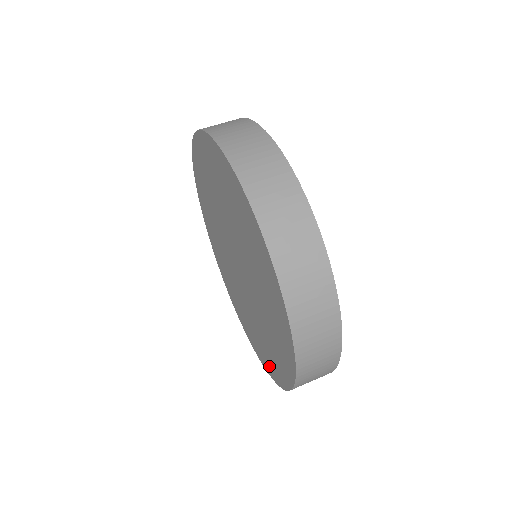
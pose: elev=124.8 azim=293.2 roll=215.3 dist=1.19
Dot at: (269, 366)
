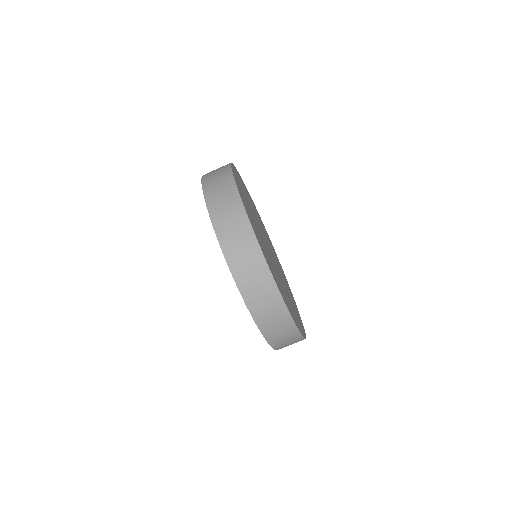
Dot at: occluded
